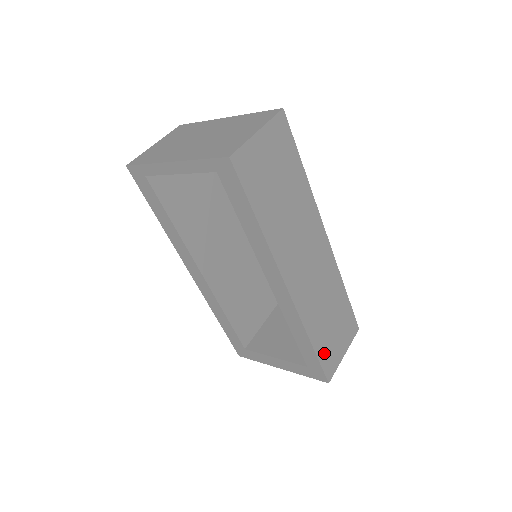
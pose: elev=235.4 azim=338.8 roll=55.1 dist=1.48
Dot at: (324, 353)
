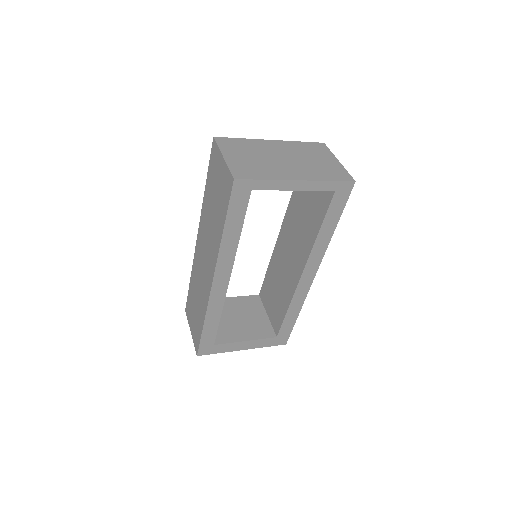
Dot at: occluded
